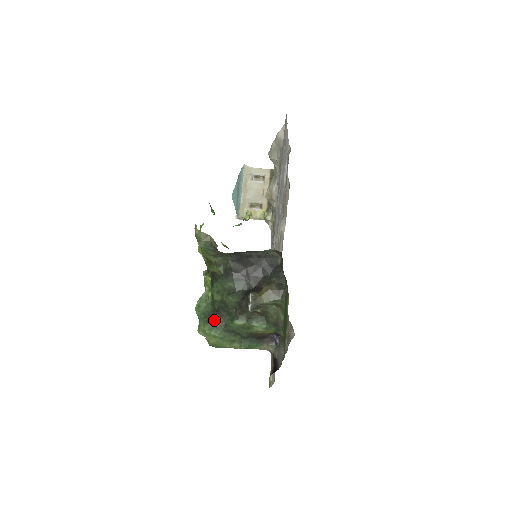
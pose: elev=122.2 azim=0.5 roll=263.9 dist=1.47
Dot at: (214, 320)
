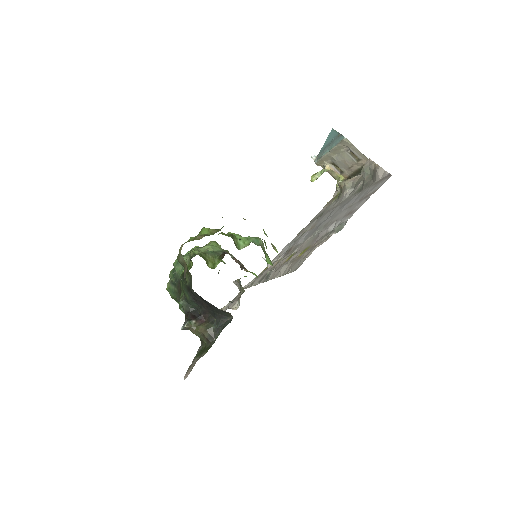
Dot at: (175, 288)
